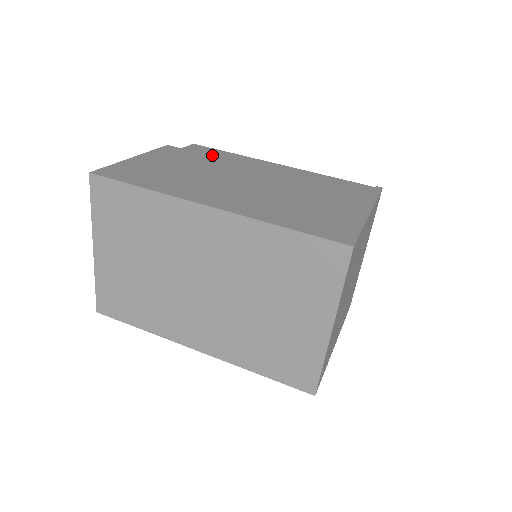
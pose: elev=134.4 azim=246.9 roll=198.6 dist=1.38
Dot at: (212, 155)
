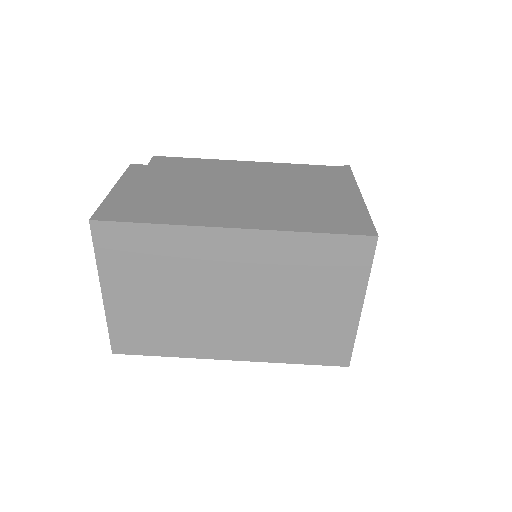
Dot at: (183, 166)
